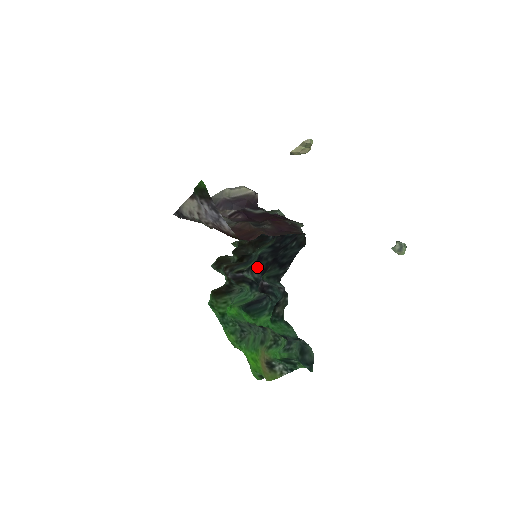
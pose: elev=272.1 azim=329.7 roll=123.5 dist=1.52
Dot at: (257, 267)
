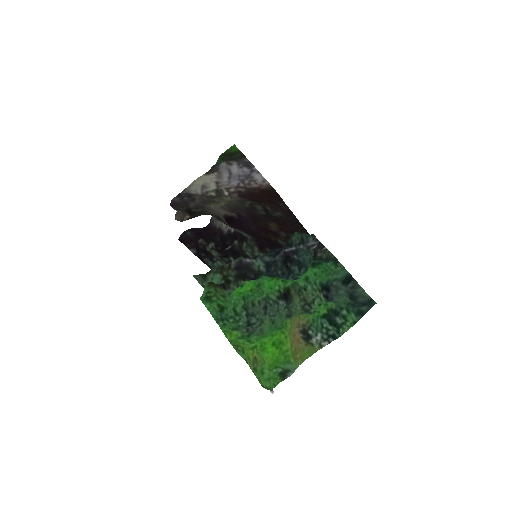
Dot at: (266, 254)
